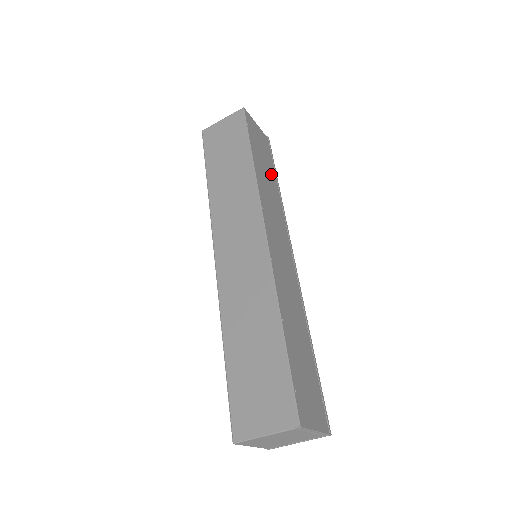
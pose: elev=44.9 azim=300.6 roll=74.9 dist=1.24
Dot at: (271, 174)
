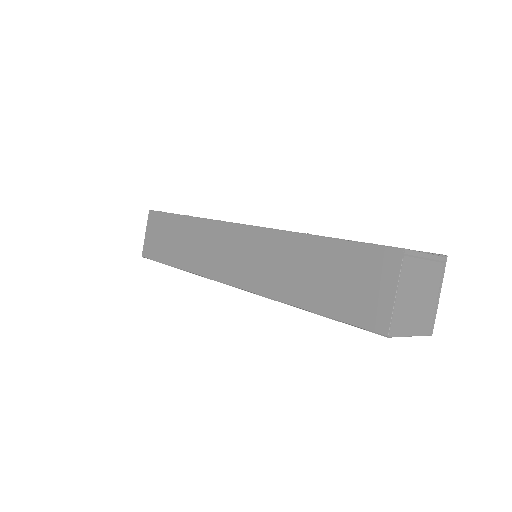
Dot at: occluded
